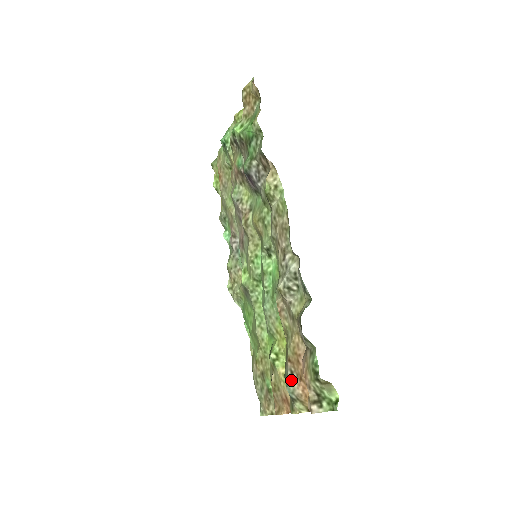
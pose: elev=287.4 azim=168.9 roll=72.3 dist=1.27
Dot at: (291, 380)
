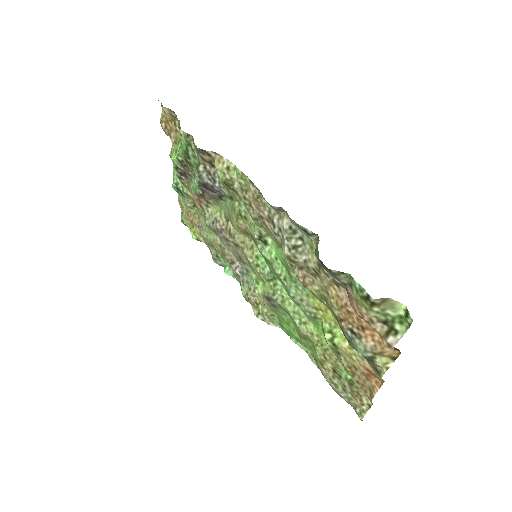
Dot at: (355, 339)
